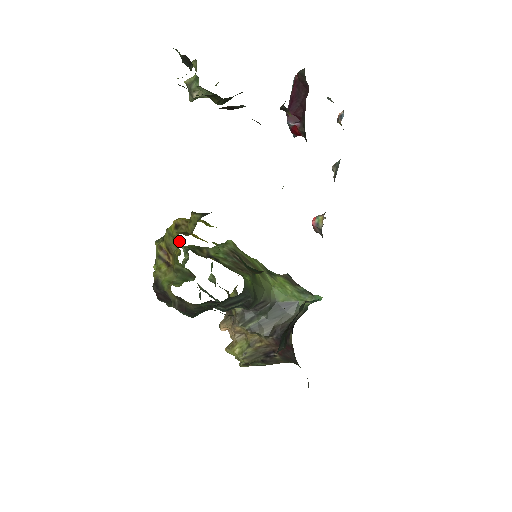
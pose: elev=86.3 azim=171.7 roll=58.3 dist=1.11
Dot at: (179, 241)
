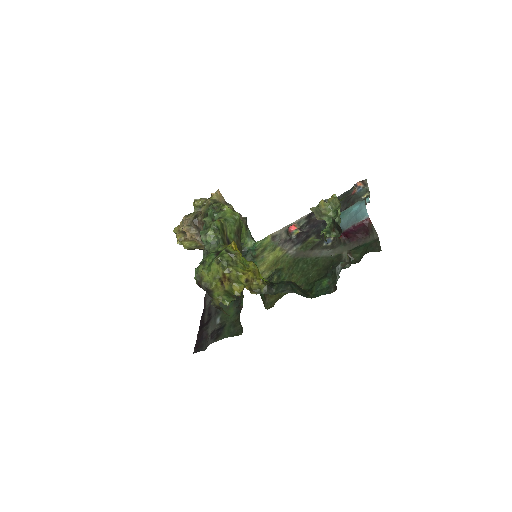
Dot at: (241, 283)
